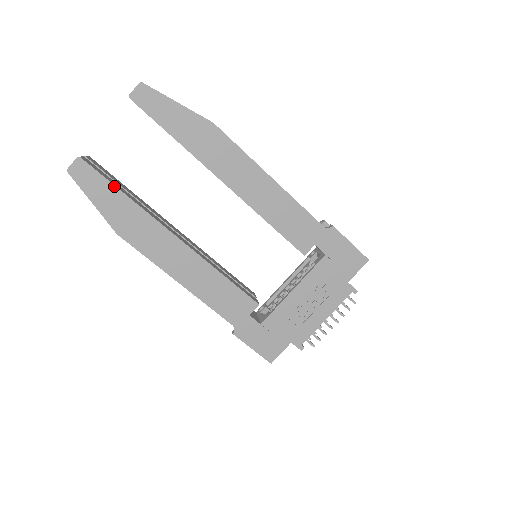
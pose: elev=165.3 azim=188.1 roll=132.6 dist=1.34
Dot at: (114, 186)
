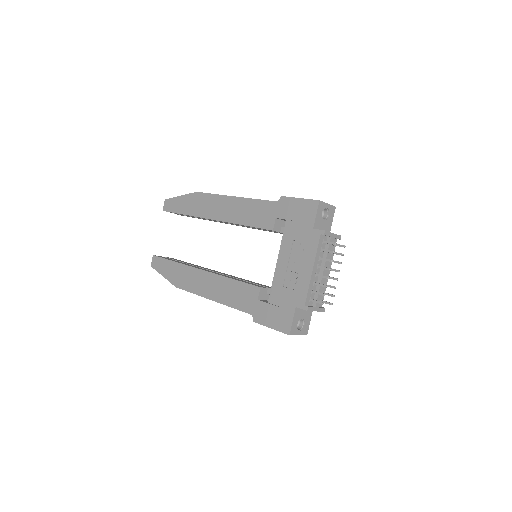
Dot at: (168, 260)
